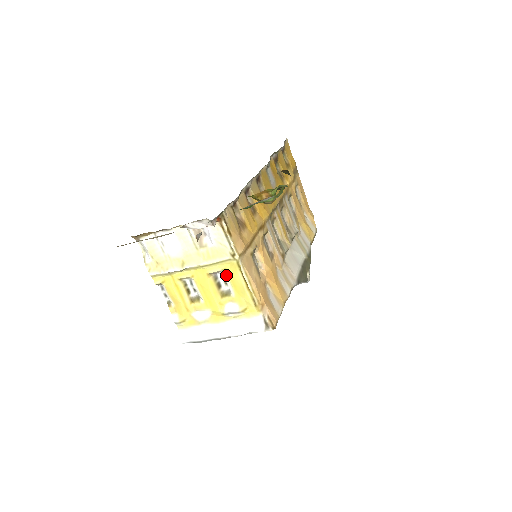
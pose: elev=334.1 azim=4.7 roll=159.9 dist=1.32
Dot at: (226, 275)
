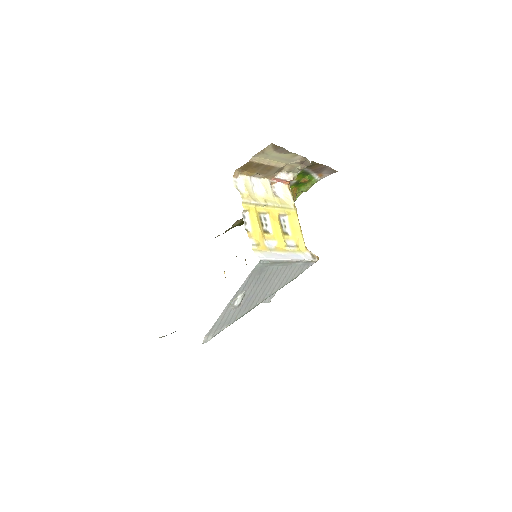
Dot at: (287, 220)
